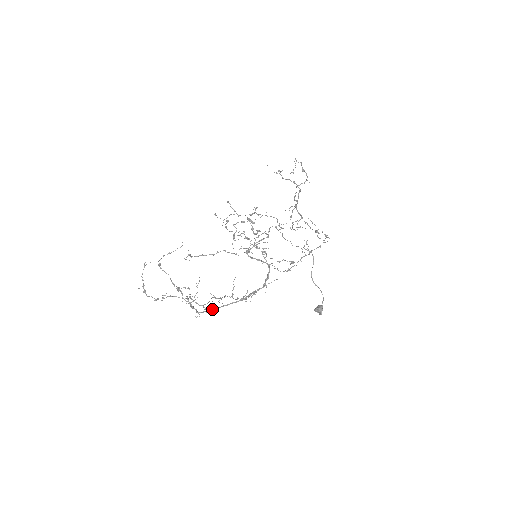
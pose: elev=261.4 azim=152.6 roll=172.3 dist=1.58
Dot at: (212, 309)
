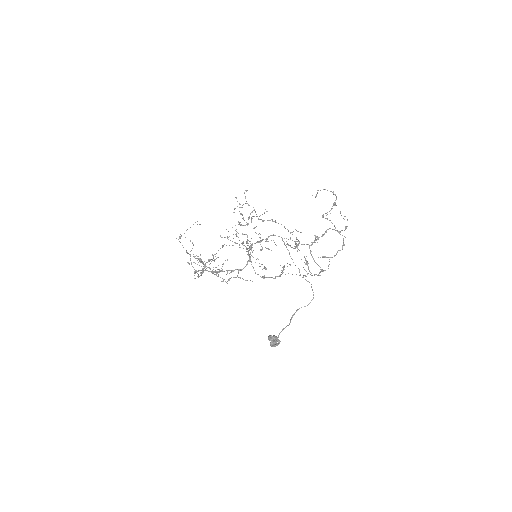
Dot at: (188, 262)
